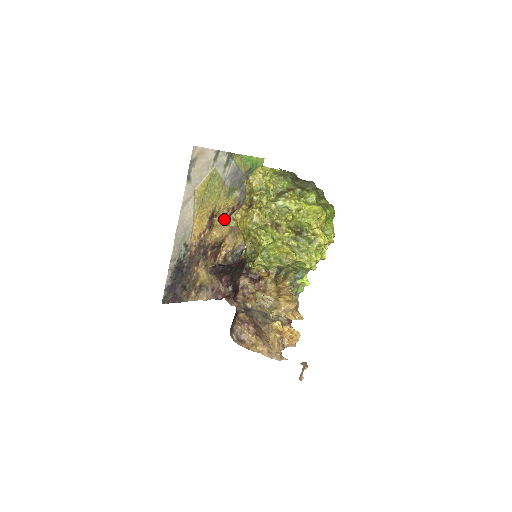
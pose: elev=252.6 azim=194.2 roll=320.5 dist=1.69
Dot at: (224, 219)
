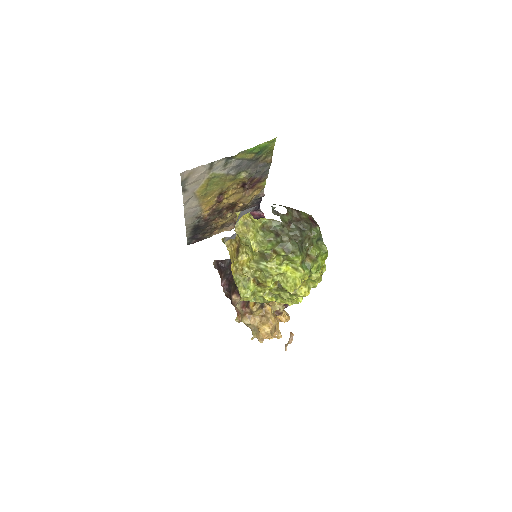
Dot at: (235, 191)
